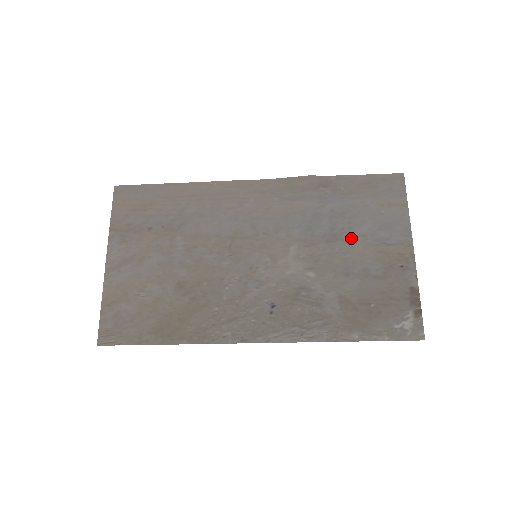
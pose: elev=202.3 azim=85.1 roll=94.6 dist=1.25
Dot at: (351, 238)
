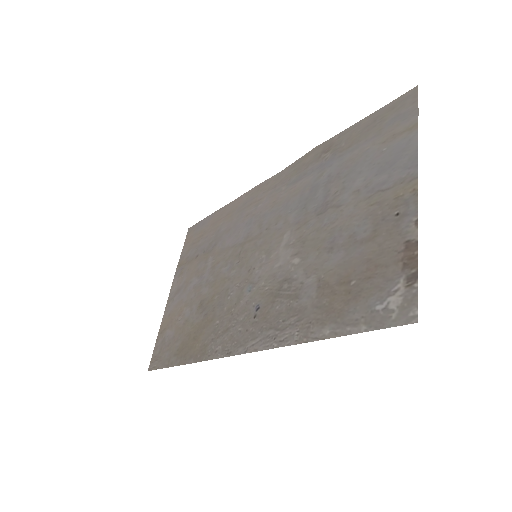
Dot at: (342, 200)
